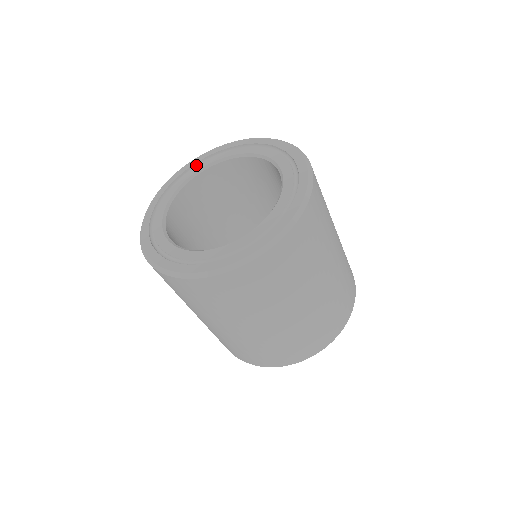
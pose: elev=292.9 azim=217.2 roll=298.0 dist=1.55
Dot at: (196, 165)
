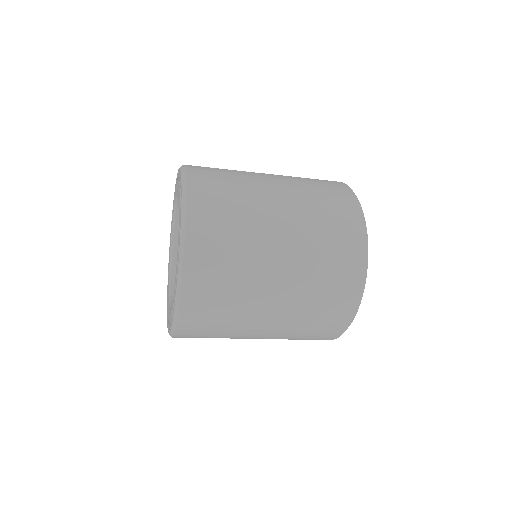
Dot at: occluded
